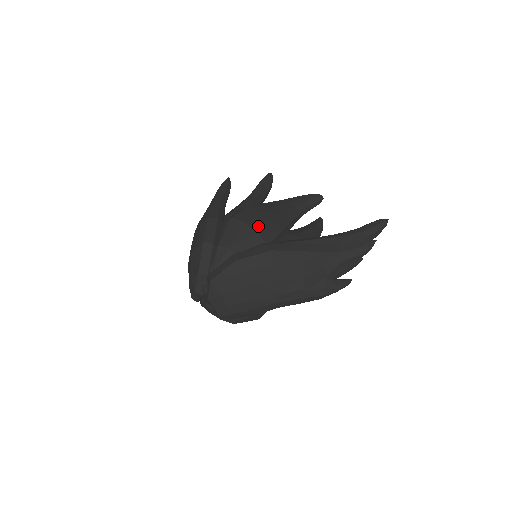
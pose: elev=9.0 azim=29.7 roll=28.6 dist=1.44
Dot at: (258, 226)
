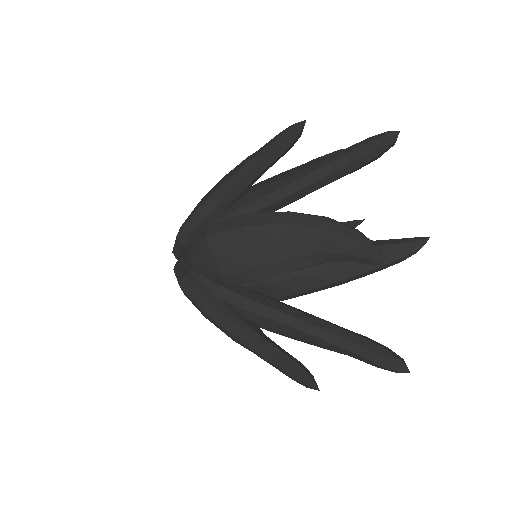
Dot at: (228, 265)
